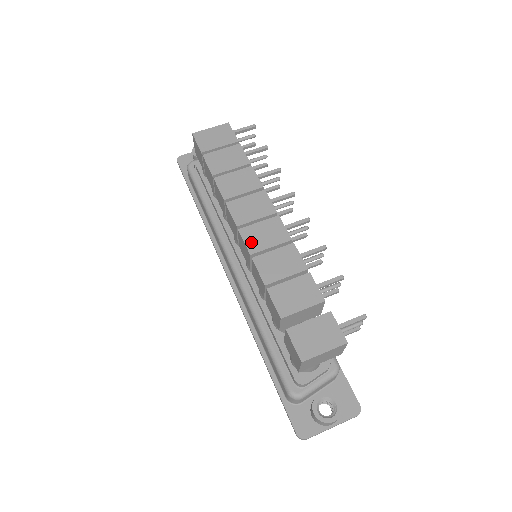
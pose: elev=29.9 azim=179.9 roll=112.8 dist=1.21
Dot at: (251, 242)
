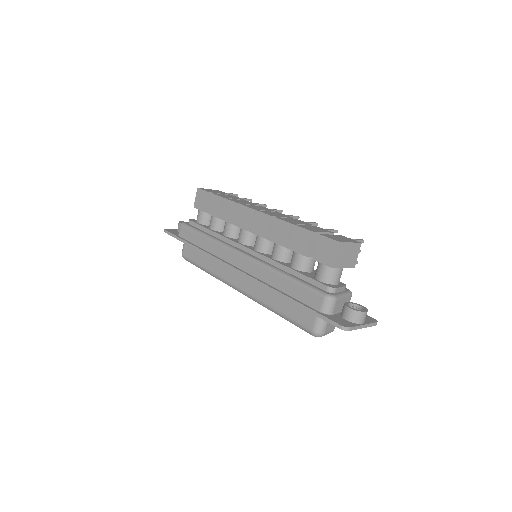
Dot at: (269, 214)
